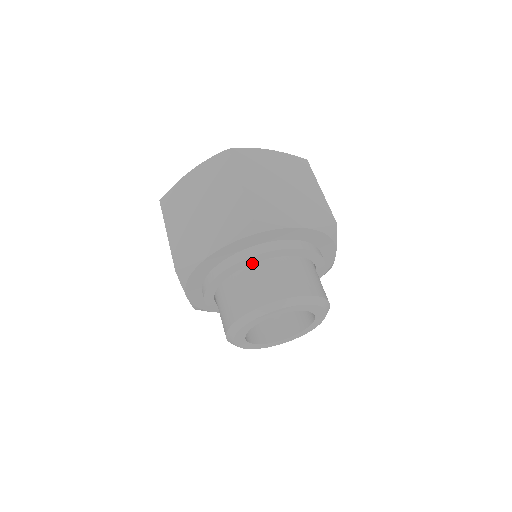
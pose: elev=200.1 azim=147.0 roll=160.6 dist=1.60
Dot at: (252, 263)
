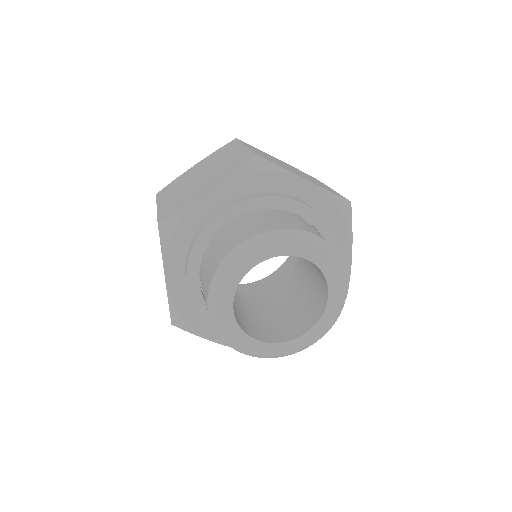
Dot at: (251, 211)
